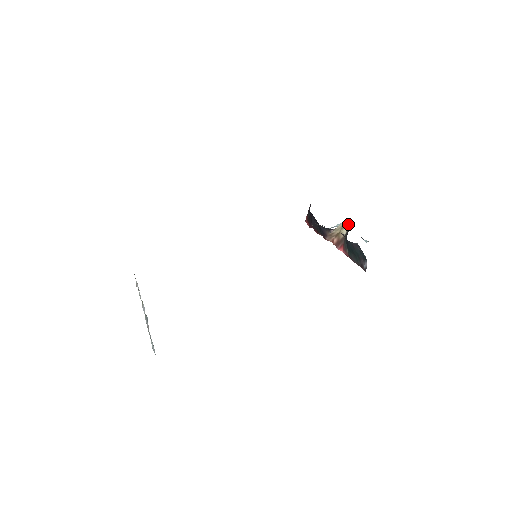
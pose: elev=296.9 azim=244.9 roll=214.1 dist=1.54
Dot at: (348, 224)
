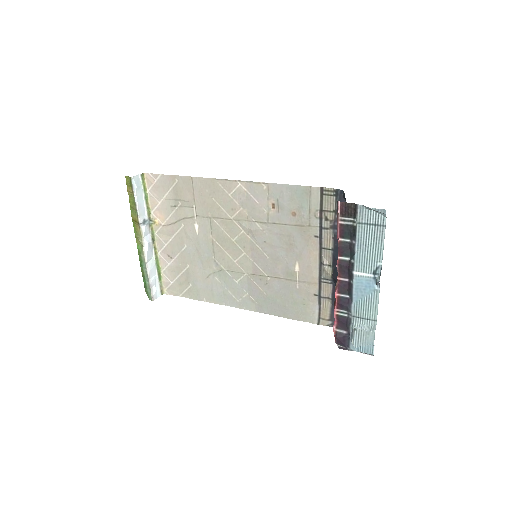
Dot at: occluded
